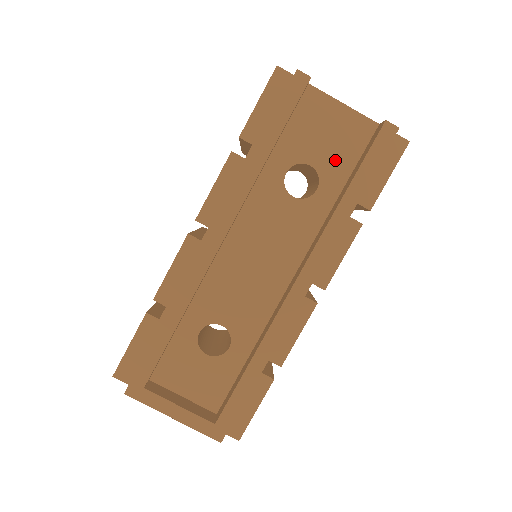
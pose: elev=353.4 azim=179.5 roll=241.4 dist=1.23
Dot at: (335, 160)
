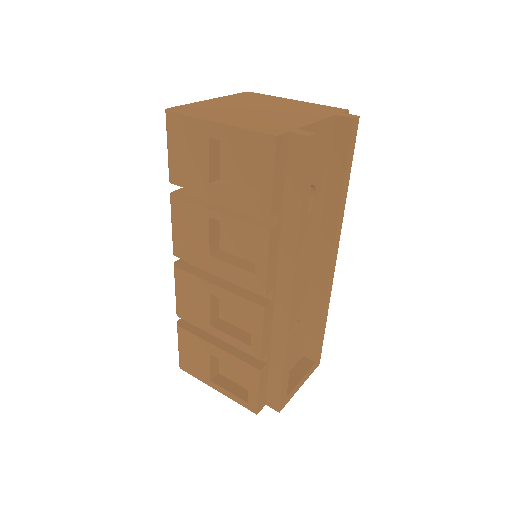
Dot at: (320, 166)
